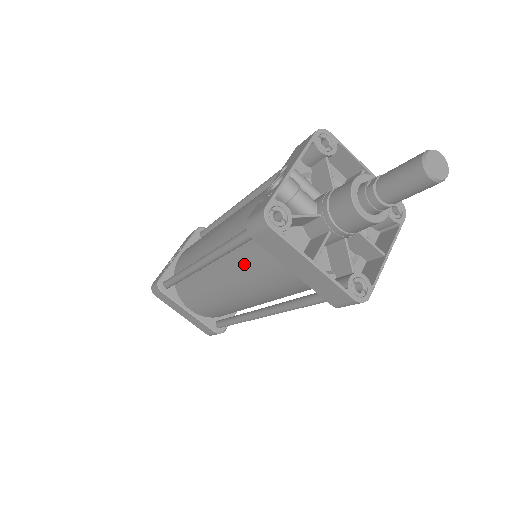
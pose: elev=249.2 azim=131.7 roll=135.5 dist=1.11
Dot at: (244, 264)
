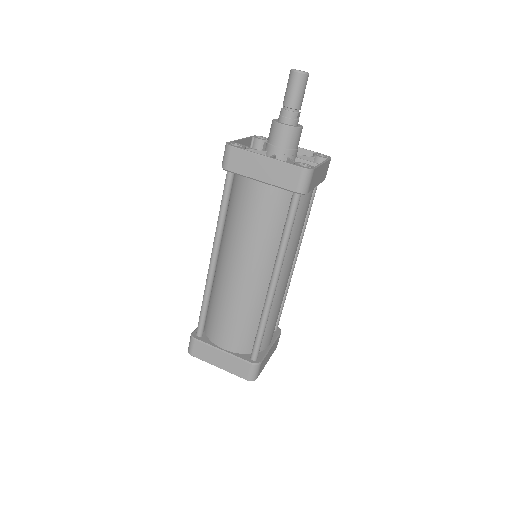
Dot at: (236, 221)
